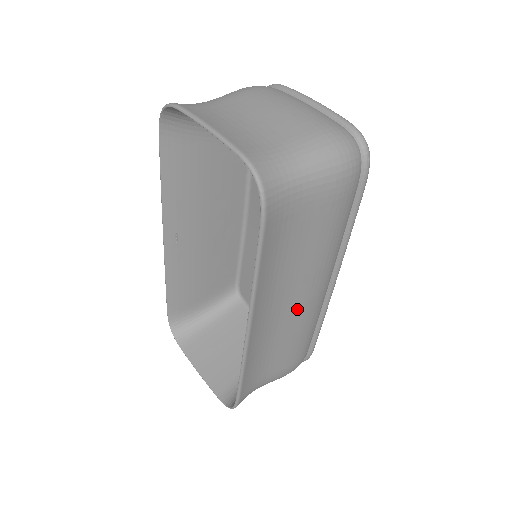
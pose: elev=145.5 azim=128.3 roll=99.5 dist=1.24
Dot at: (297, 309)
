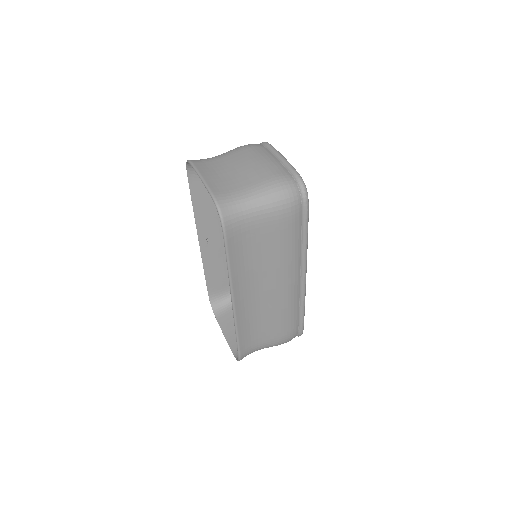
Dot at: (273, 293)
